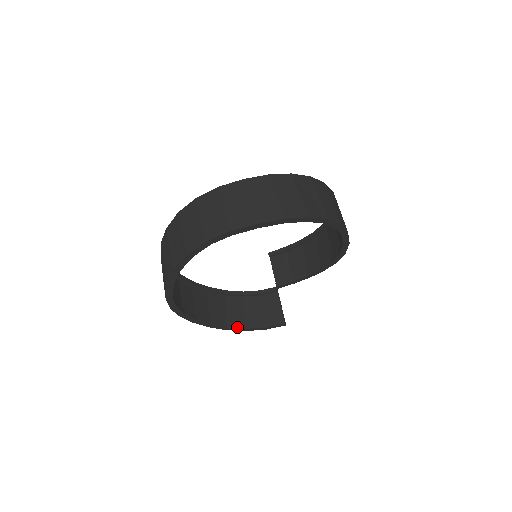
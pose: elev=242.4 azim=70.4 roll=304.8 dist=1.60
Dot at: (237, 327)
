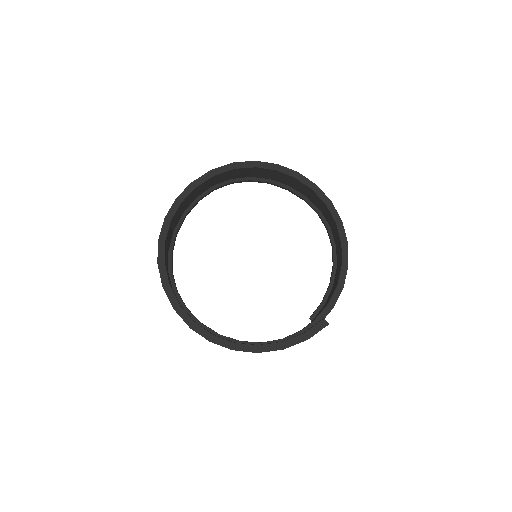
Dot at: (269, 344)
